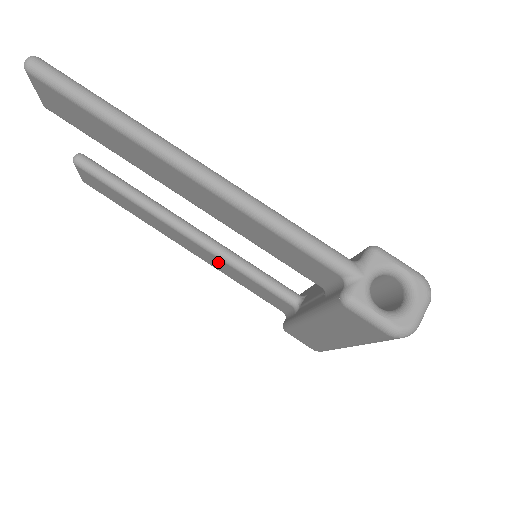
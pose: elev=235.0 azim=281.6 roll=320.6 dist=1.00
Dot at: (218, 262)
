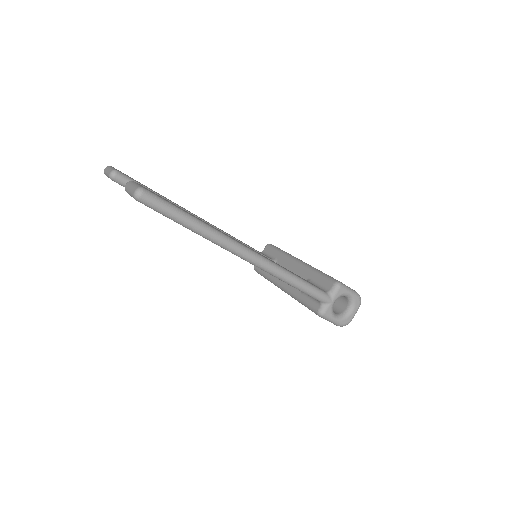
Dot at: occluded
